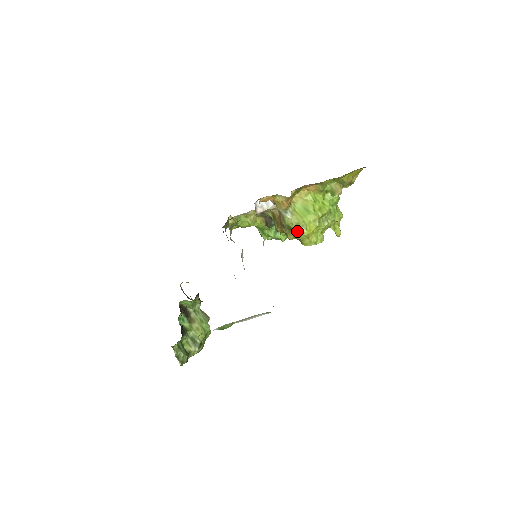
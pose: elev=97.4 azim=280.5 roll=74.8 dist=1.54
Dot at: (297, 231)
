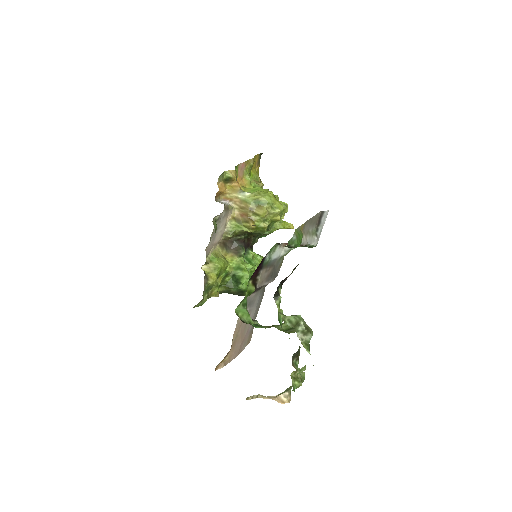
Dot at: (264, 196)
